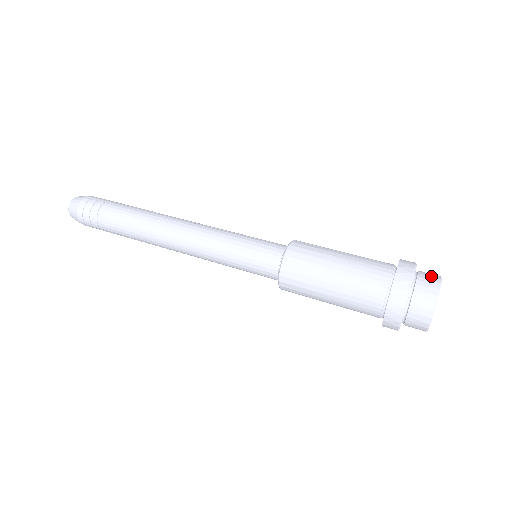
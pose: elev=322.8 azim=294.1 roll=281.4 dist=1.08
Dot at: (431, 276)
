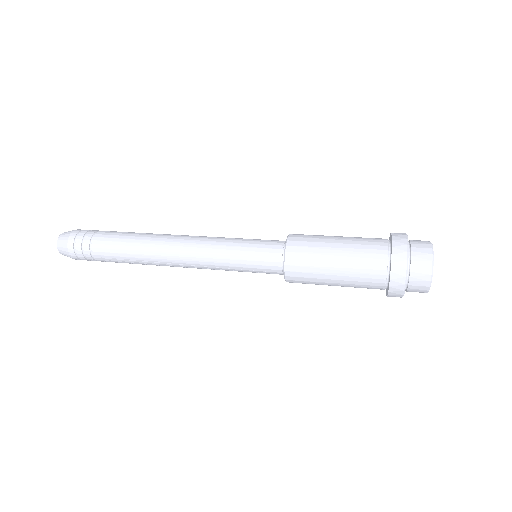
Dot at: occluded
